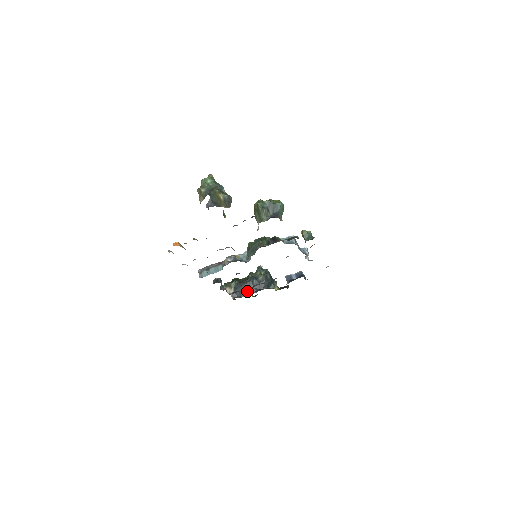
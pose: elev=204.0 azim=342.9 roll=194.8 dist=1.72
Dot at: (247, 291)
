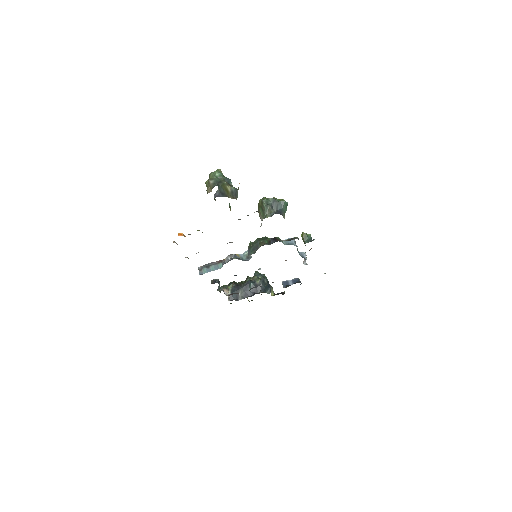
Dot at: (244, 294)
